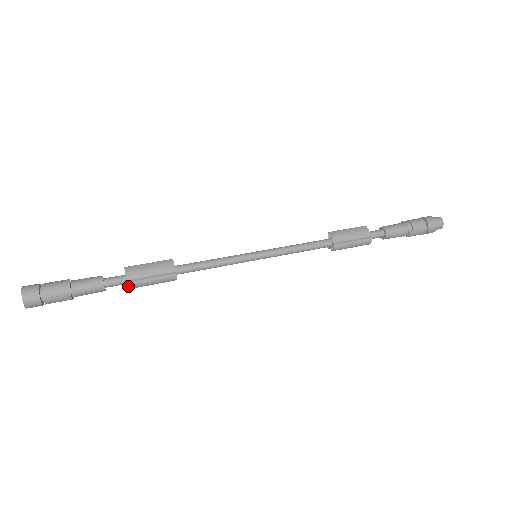
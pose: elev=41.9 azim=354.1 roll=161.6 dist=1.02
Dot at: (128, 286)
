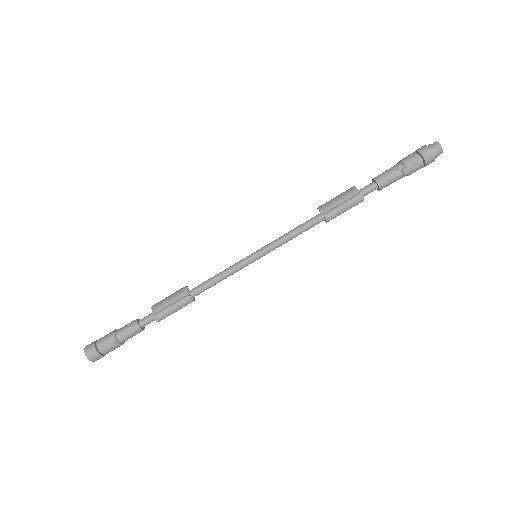
Dot at: (155, 319)
